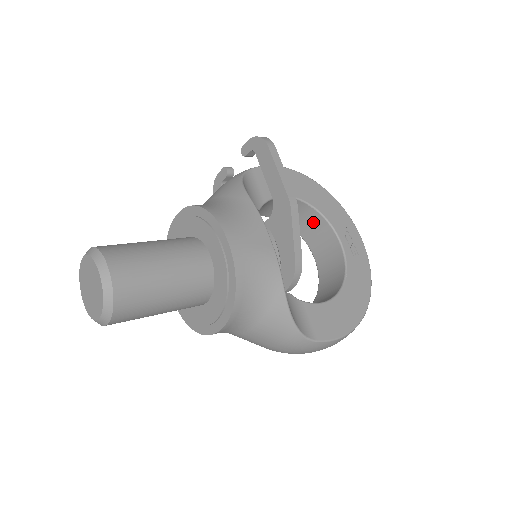
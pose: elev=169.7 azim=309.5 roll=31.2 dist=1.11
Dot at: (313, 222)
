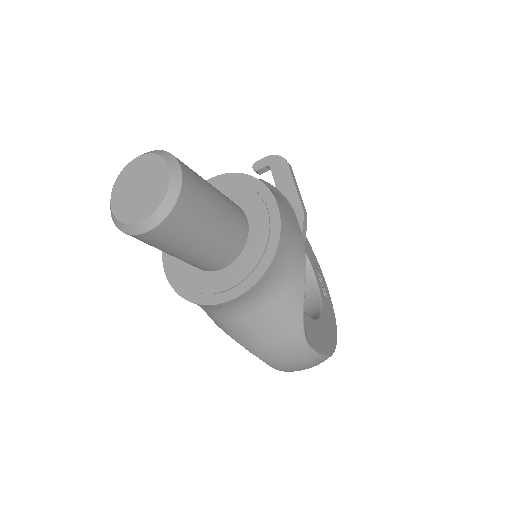
Dot at: occluded
